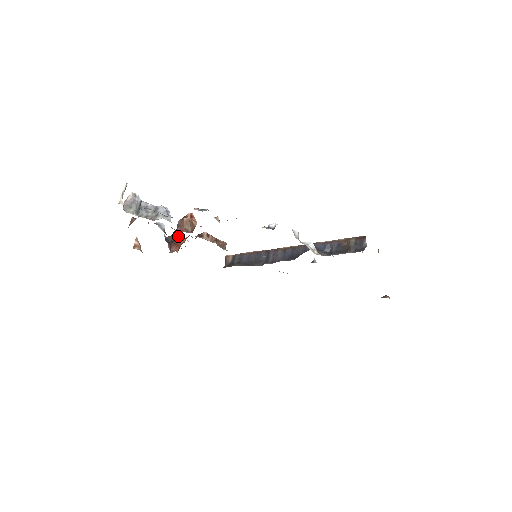
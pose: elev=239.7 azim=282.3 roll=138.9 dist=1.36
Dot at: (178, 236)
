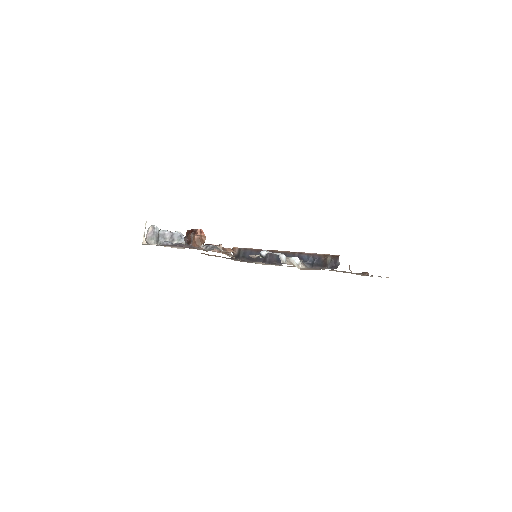
Dot at: occluded
